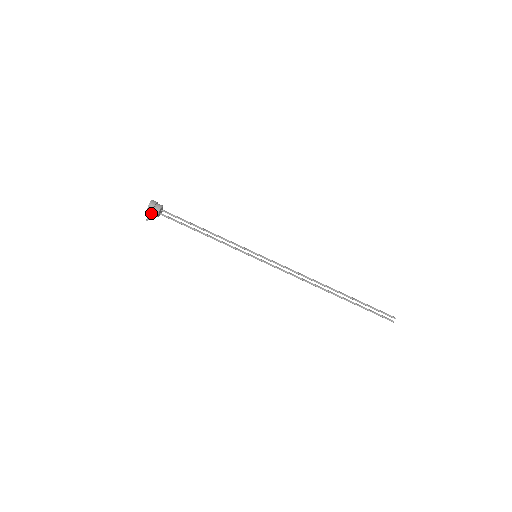
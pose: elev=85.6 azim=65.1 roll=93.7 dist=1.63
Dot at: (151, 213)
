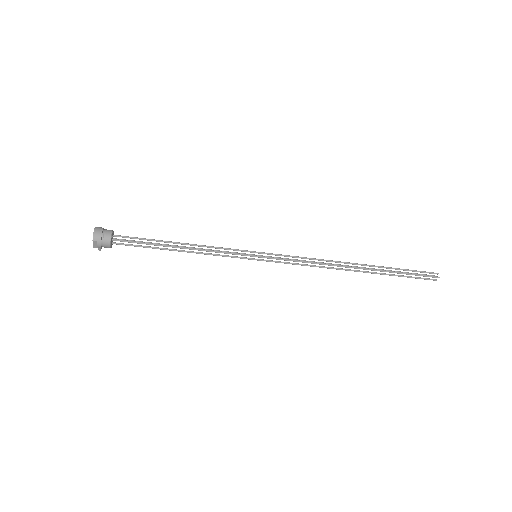
Dot at: (101, 248)
